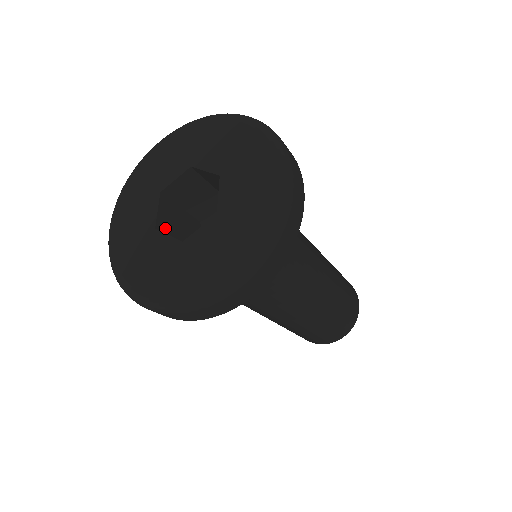
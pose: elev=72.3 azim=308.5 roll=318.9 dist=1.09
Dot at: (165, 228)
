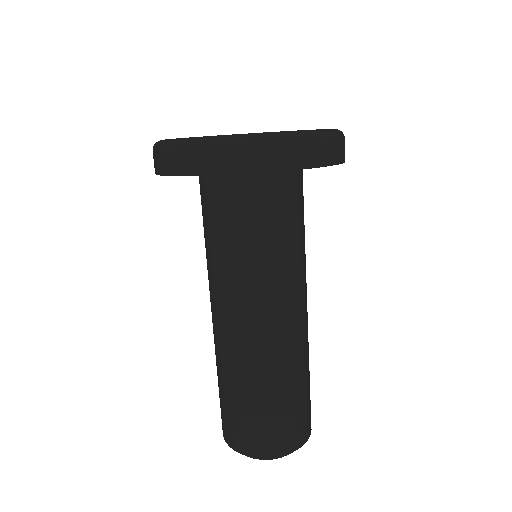
Dot at: occluded
